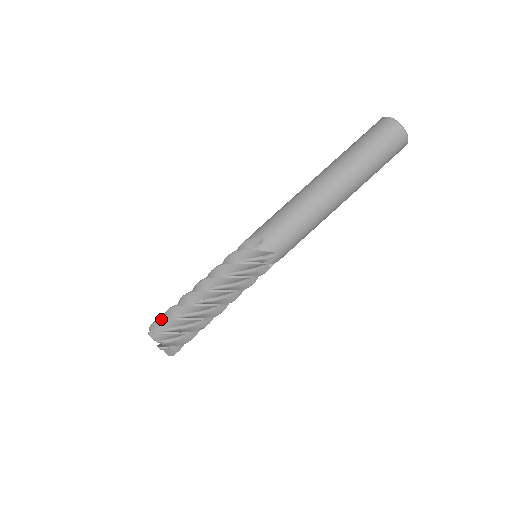
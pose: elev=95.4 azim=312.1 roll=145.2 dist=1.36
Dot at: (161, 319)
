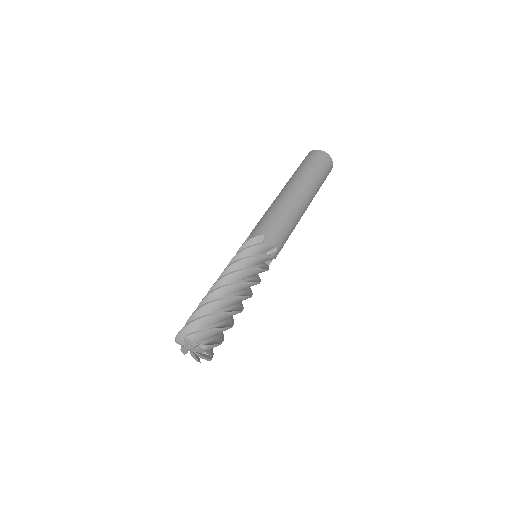
Dot at: (194, 320)
